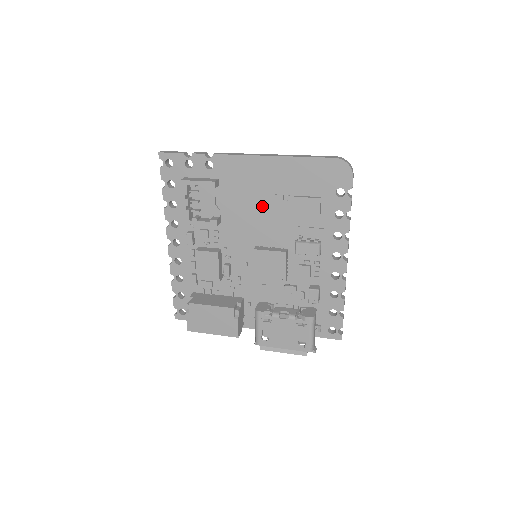
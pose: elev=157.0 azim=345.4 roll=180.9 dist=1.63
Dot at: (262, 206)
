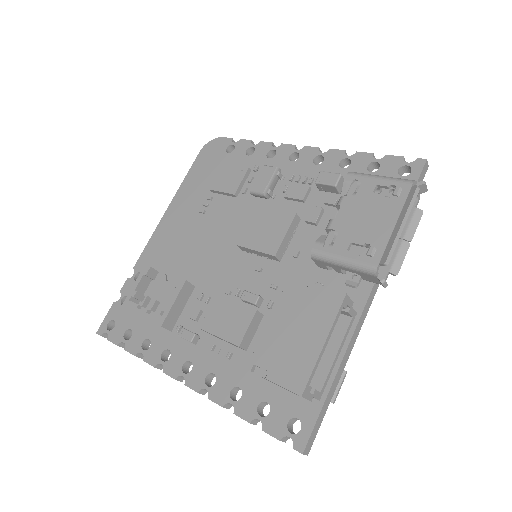
Dot at: (204, 230)
